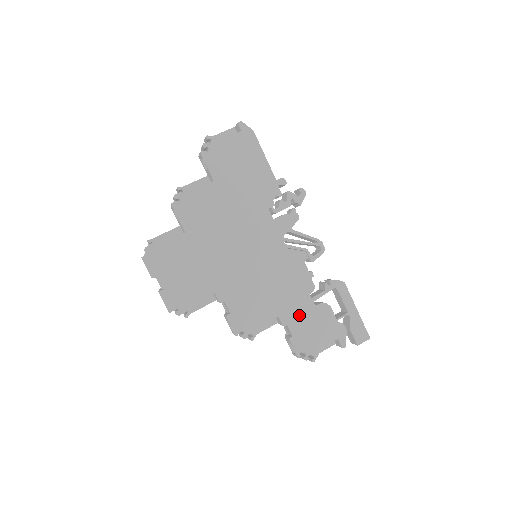
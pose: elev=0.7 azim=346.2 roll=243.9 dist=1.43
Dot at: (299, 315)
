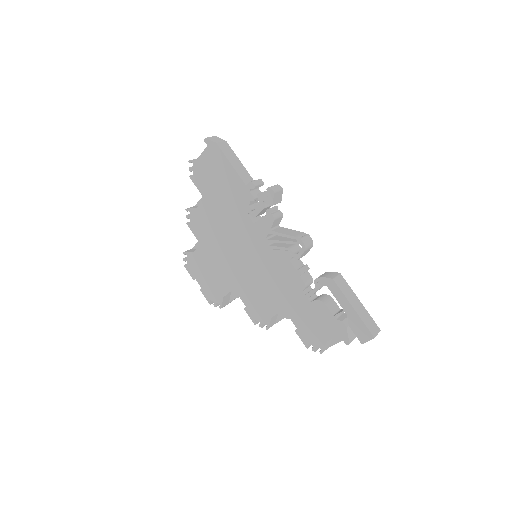
Dot at: (298, 310)
